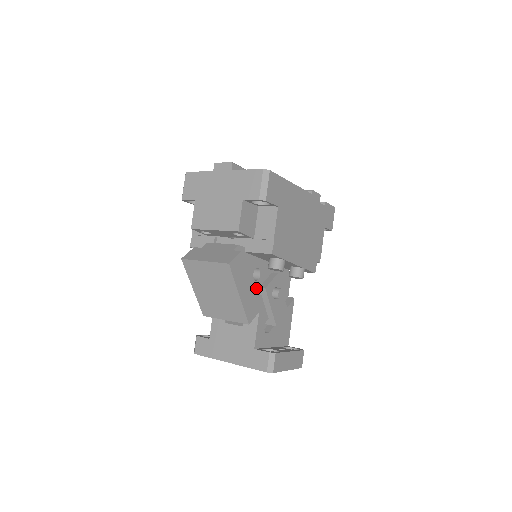
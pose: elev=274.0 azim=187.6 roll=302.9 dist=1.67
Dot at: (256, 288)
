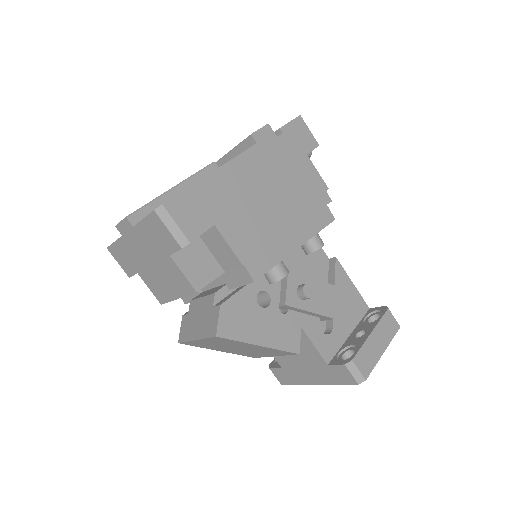
Dot at: (275, 312)
